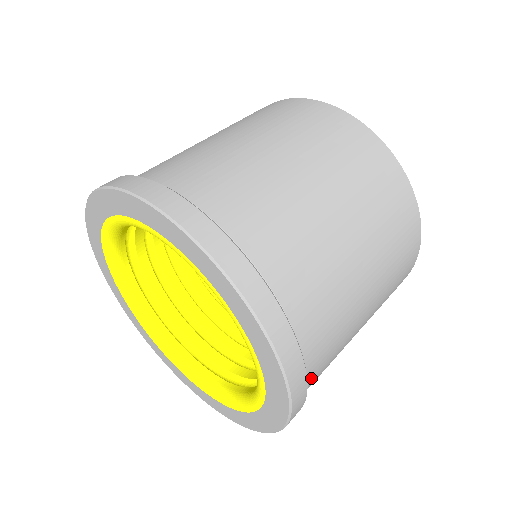
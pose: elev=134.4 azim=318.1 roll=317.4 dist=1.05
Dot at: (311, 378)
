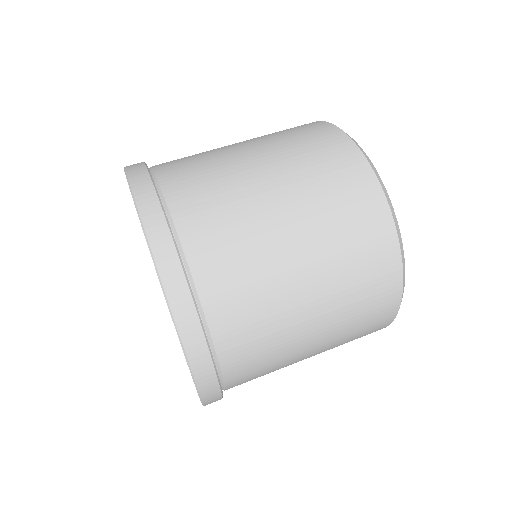
Dot at: occluded
